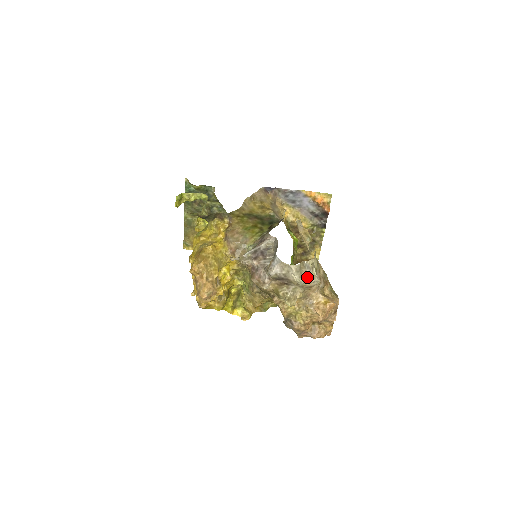
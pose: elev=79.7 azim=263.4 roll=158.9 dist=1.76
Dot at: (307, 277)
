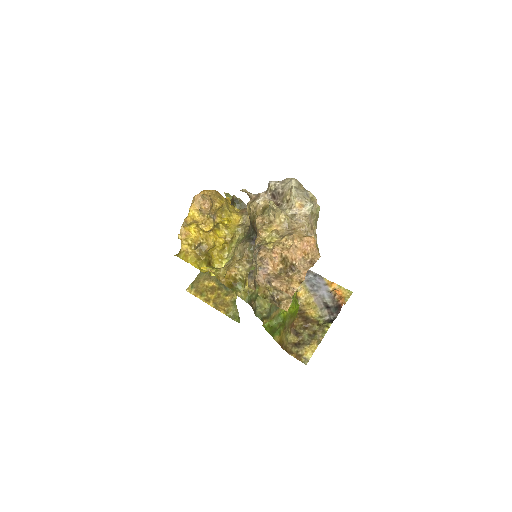
Dot at: (302, 195)
